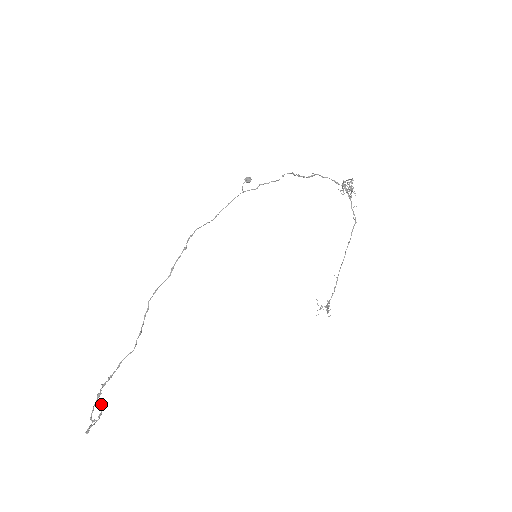
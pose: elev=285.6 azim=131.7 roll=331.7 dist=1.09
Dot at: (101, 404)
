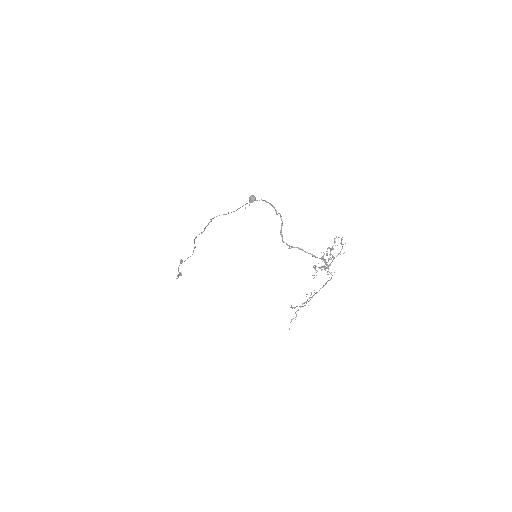
Dot at: (179, 274)
